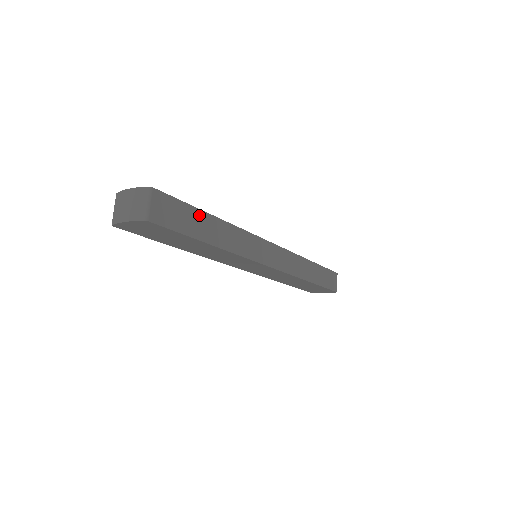
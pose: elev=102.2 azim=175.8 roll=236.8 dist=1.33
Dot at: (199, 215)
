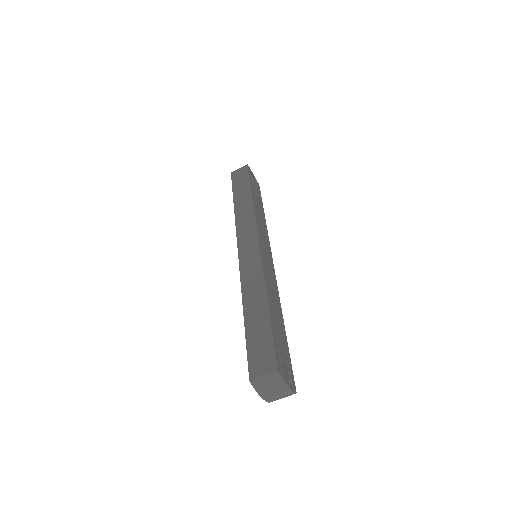
Dot at: occluded
